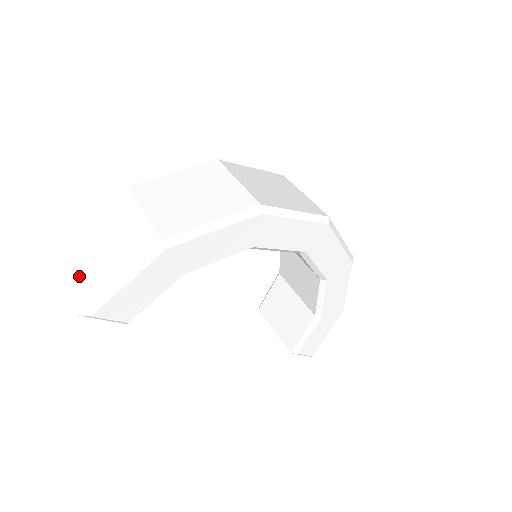
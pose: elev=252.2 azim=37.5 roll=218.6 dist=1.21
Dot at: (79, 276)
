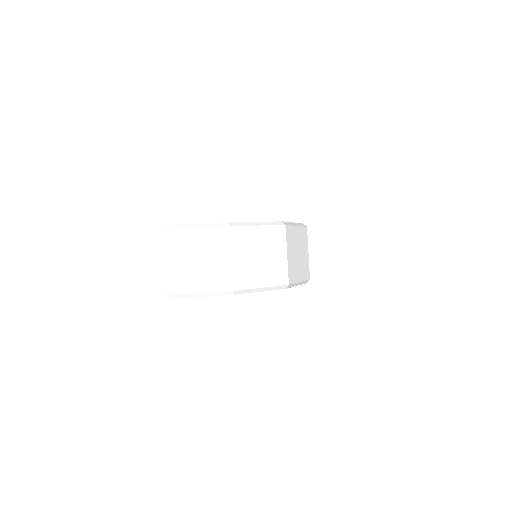
Dot at: (172, 268)
